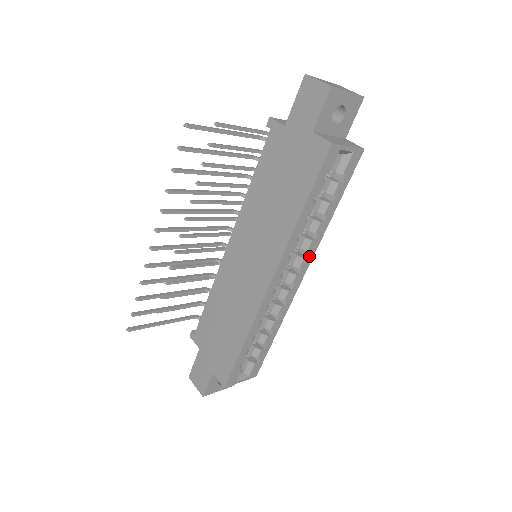
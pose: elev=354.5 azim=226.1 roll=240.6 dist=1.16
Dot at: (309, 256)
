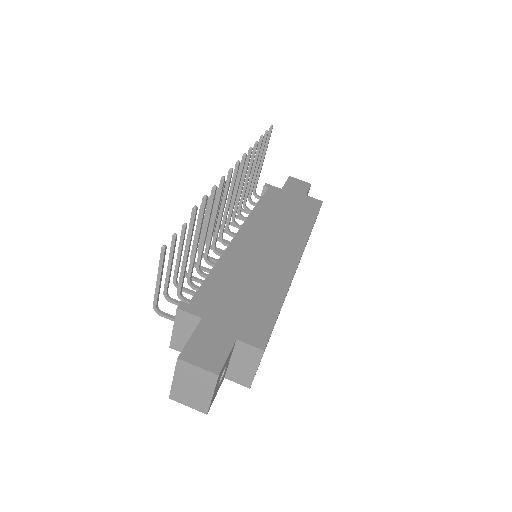
Dot at: occluded
